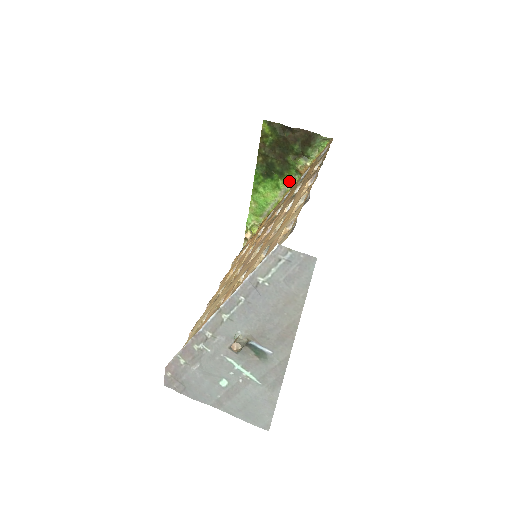
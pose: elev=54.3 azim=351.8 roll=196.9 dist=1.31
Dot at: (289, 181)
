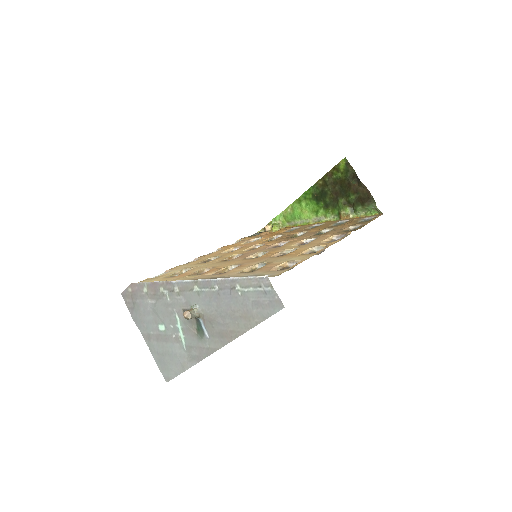
Dot at: (328, 216)
